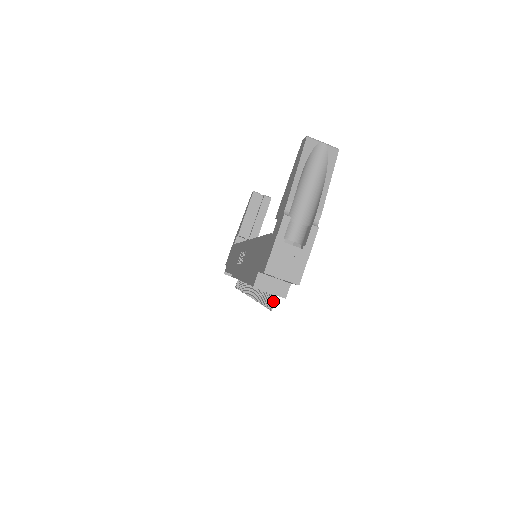
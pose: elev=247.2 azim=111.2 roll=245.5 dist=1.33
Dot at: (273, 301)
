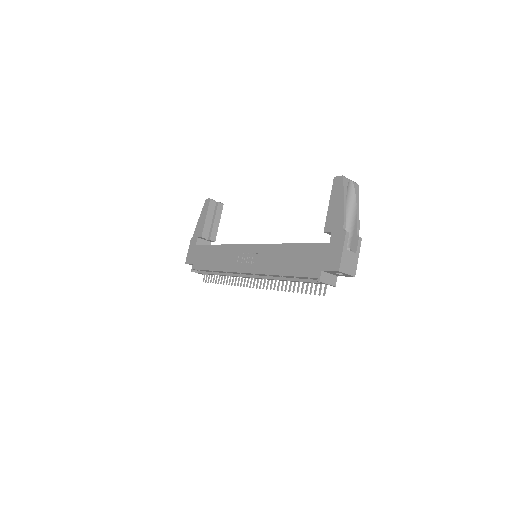
Dot at: (325, 289)
